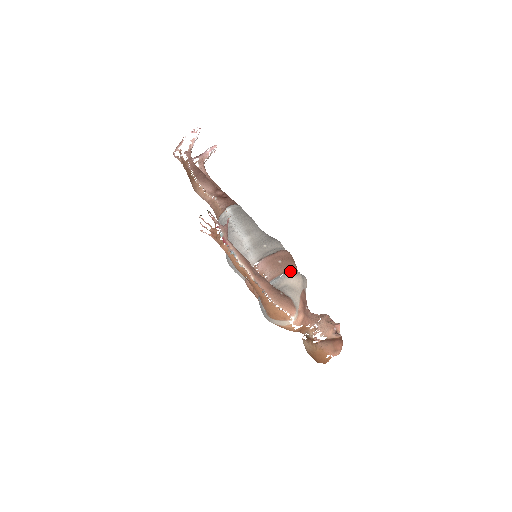
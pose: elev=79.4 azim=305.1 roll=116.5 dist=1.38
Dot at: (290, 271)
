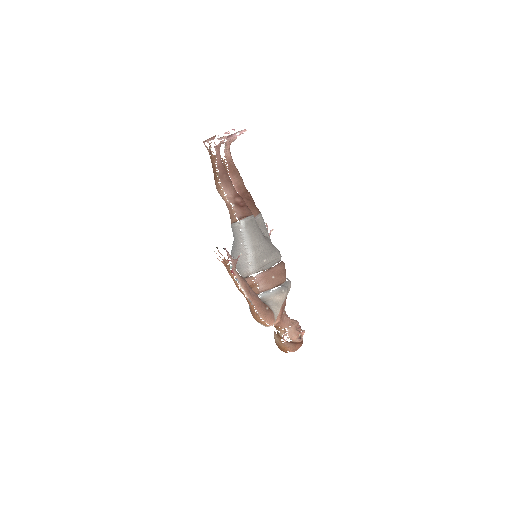
Dot at: (279, 290)
